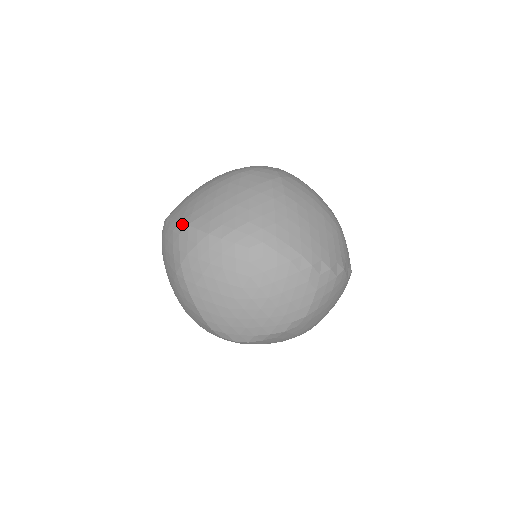
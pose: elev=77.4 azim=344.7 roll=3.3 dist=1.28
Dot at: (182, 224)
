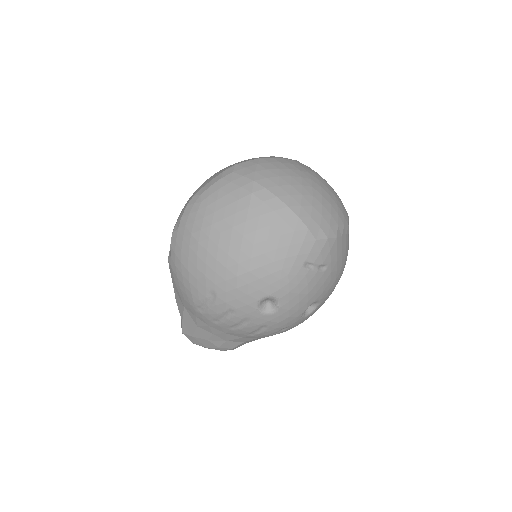
Dot at: (228, 169)
